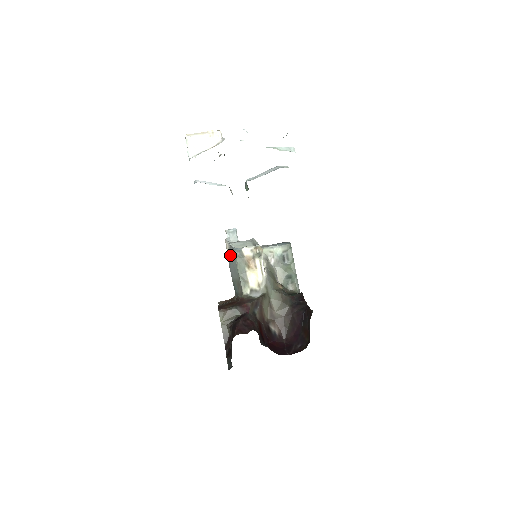
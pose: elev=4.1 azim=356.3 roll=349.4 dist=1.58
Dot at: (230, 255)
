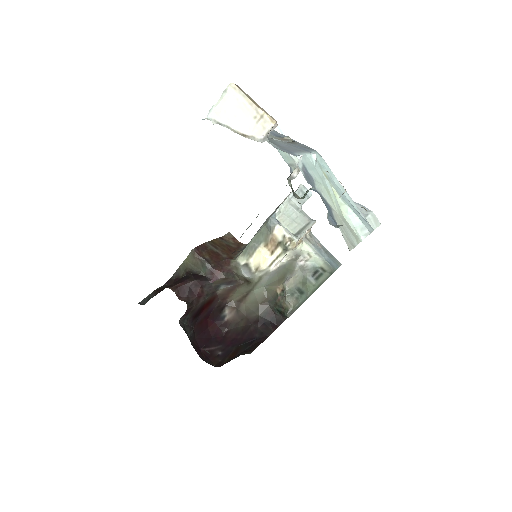
Dot at: occluded
